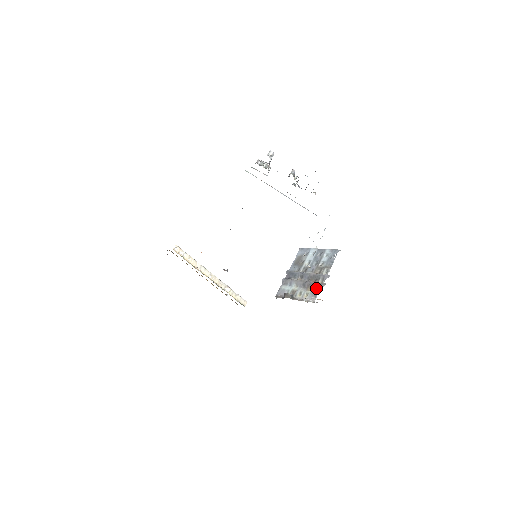
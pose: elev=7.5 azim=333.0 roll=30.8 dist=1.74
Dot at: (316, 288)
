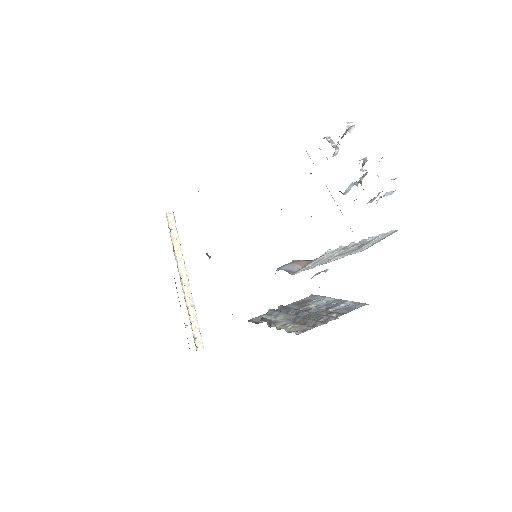
Dot at: occluded
